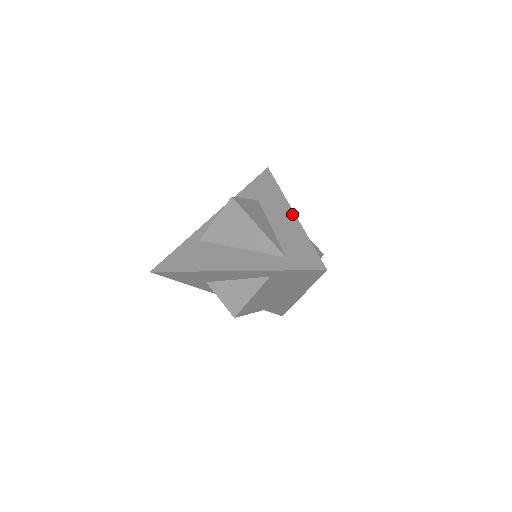
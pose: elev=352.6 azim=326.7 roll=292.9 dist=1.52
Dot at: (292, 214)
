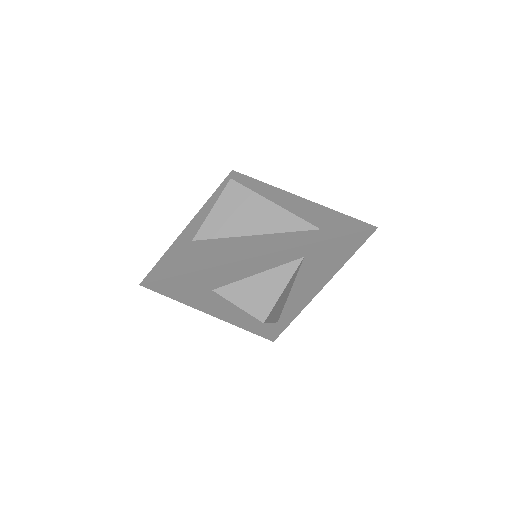
Dot at: (295, 196)
